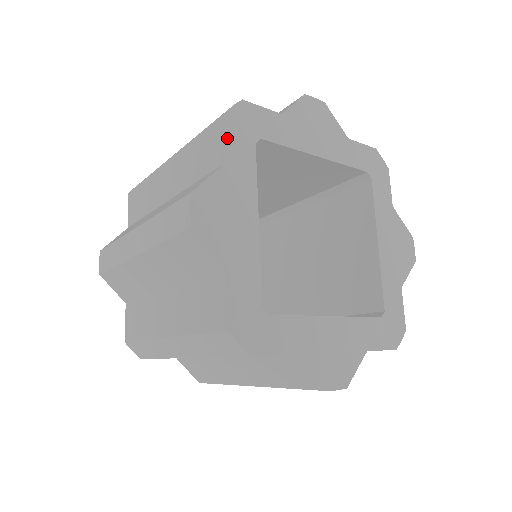
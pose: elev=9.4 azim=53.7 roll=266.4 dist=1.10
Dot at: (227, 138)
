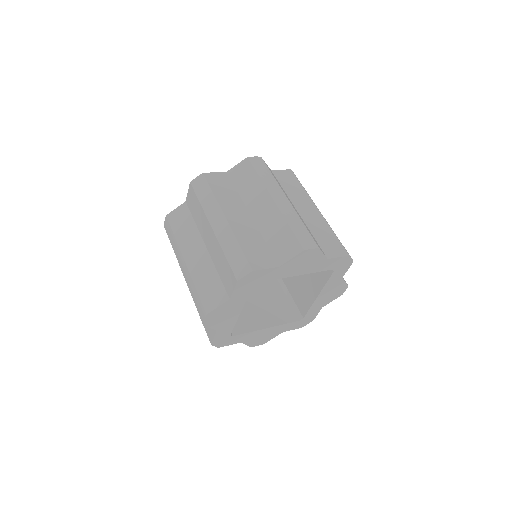
Dot at: (235, 290)
